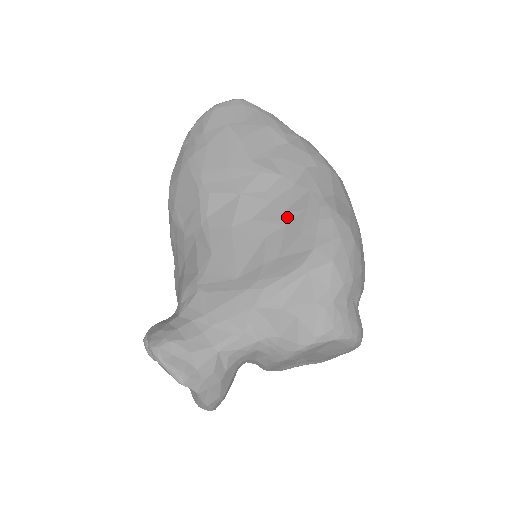
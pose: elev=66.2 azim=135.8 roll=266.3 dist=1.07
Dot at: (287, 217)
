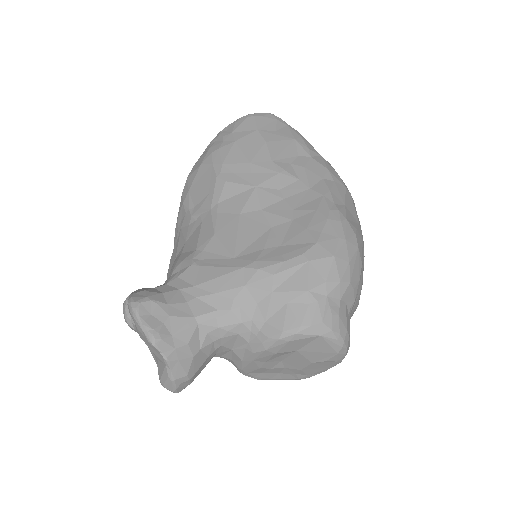
Dot at: (296, 214)
